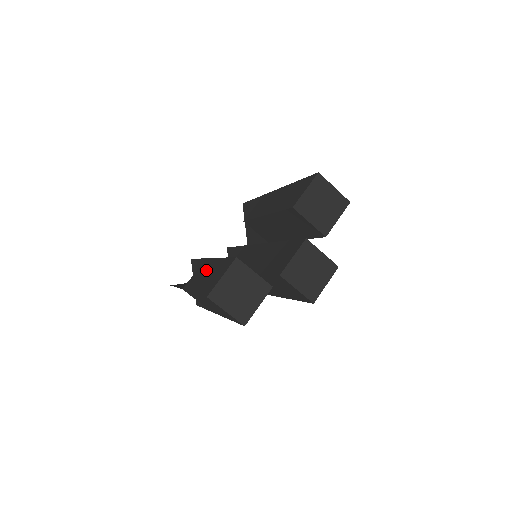
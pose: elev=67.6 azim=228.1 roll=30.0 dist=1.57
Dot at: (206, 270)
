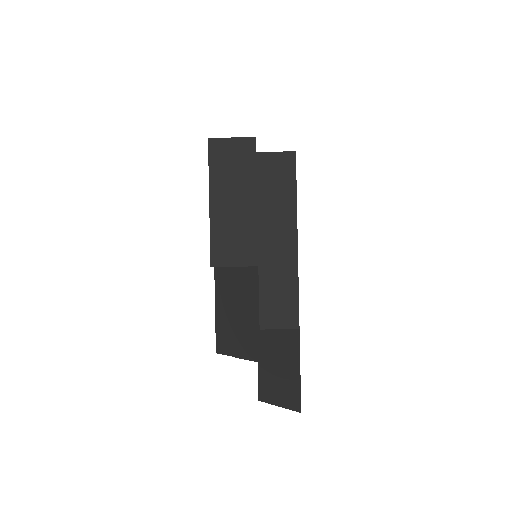
Dot at: occluded
